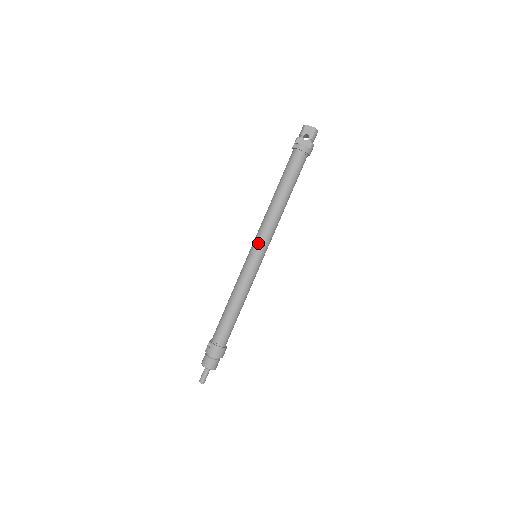
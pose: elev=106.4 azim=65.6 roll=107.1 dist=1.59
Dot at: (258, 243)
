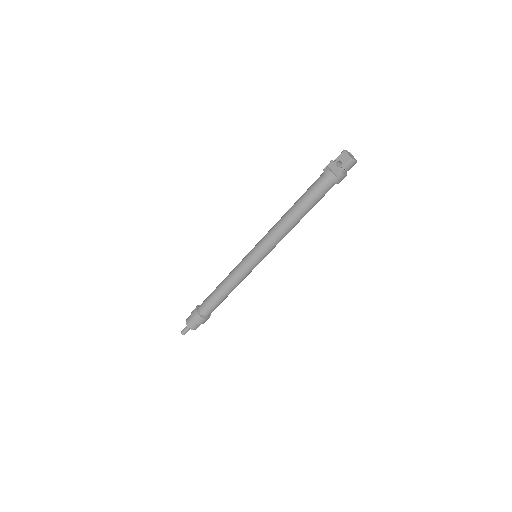
Dot at: (258, 246)
